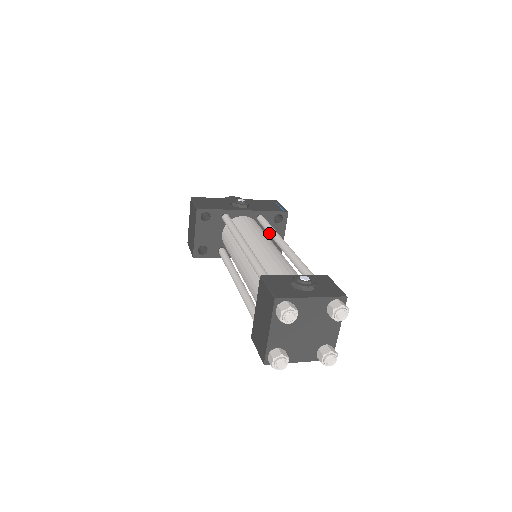
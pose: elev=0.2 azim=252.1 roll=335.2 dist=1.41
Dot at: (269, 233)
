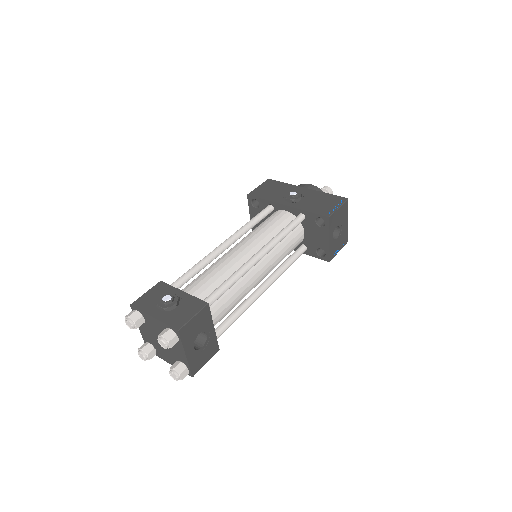
Dot at: occluded
